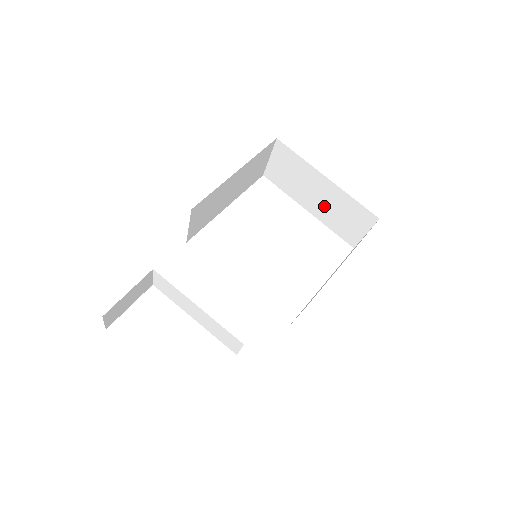
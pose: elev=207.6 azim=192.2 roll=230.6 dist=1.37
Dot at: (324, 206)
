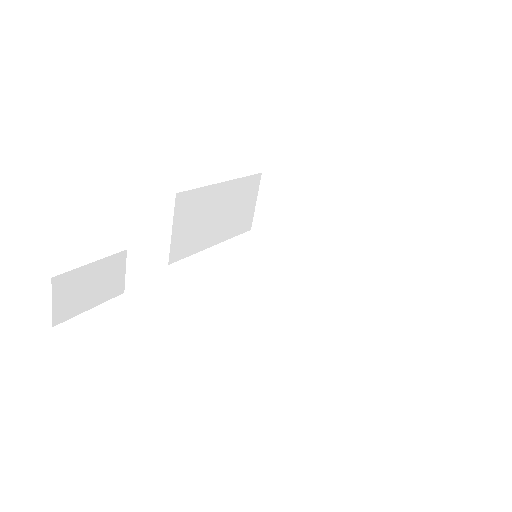
Dot at: (324, 234)
